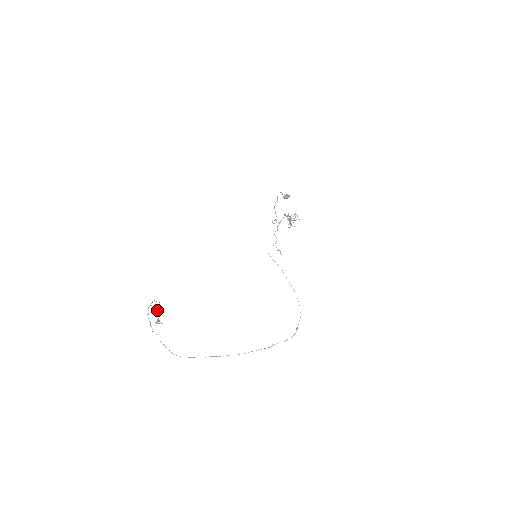
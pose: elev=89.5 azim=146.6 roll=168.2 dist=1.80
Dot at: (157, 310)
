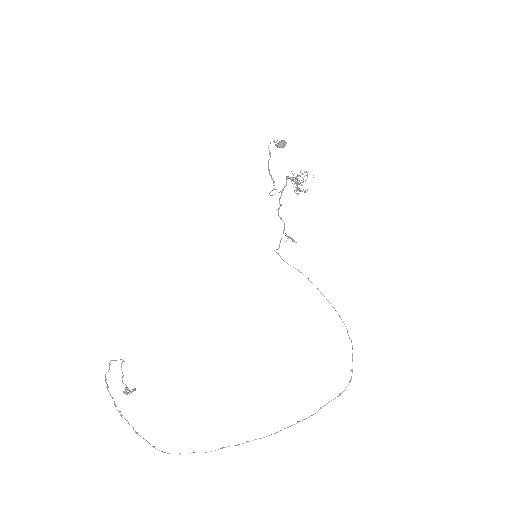
Dot at: occluded
